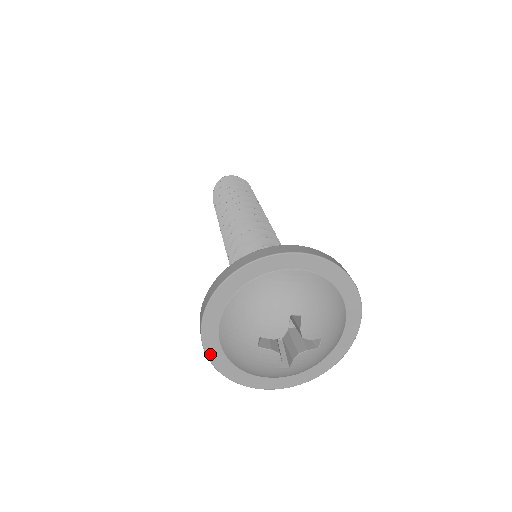
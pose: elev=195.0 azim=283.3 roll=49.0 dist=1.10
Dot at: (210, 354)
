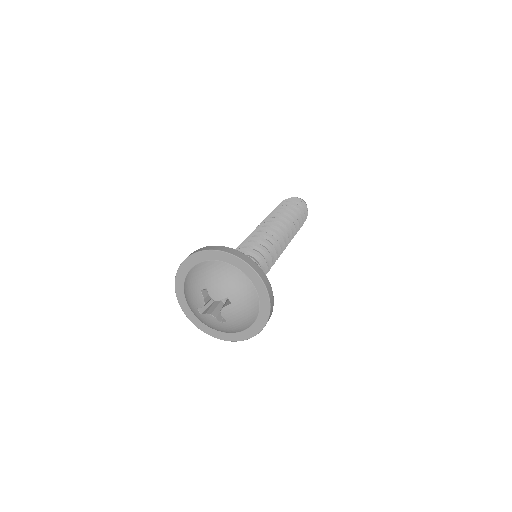
Dot at: (199, 327)
